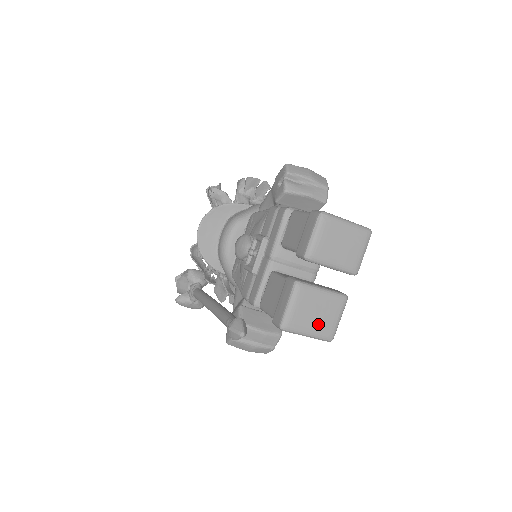
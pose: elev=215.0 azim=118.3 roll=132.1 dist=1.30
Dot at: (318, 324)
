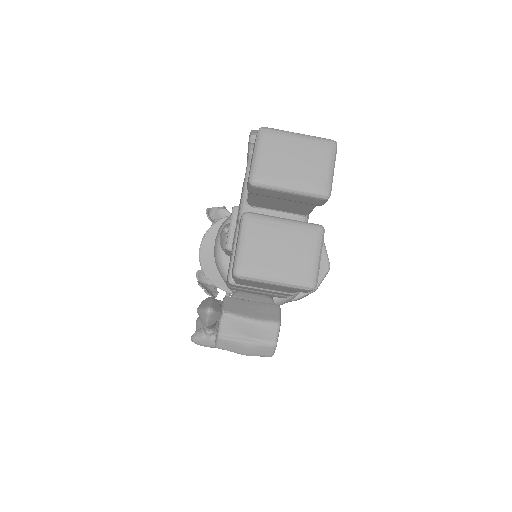
Dot at: (286, 264)
